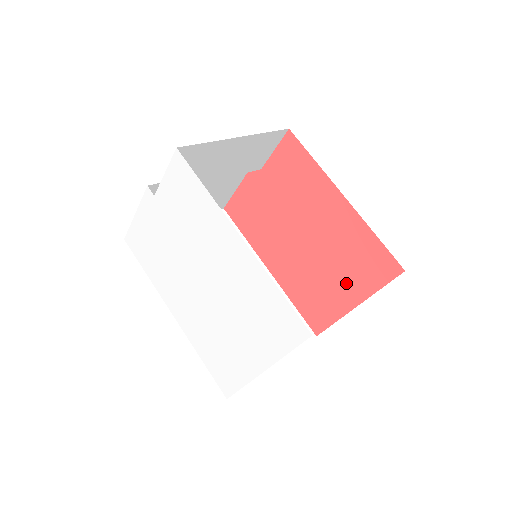
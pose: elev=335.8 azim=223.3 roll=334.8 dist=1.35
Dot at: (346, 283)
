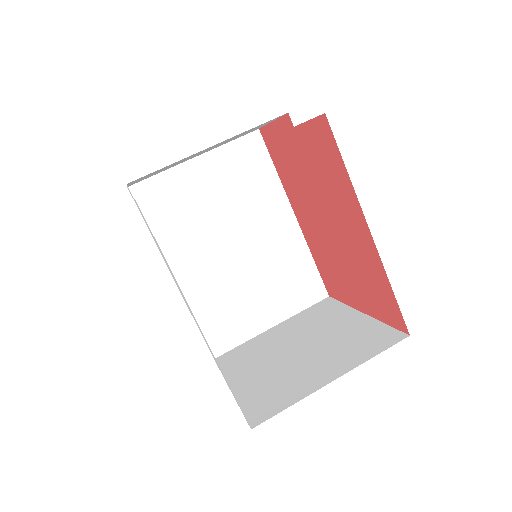
Dot at: (358, 291)
